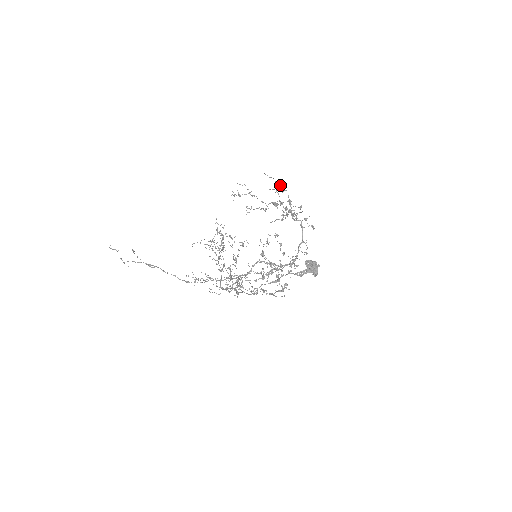
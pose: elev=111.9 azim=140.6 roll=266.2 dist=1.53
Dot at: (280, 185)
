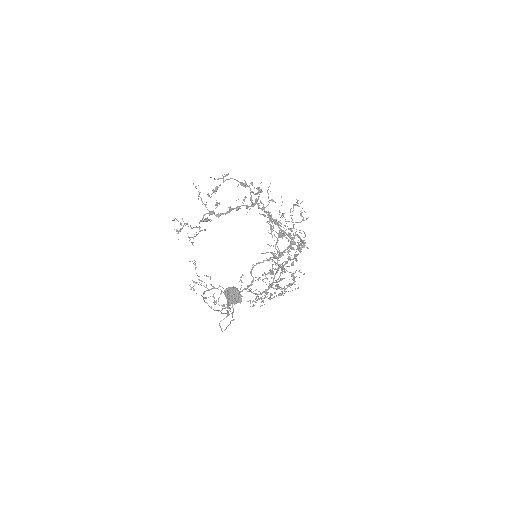
Dot at: (217, 179)
